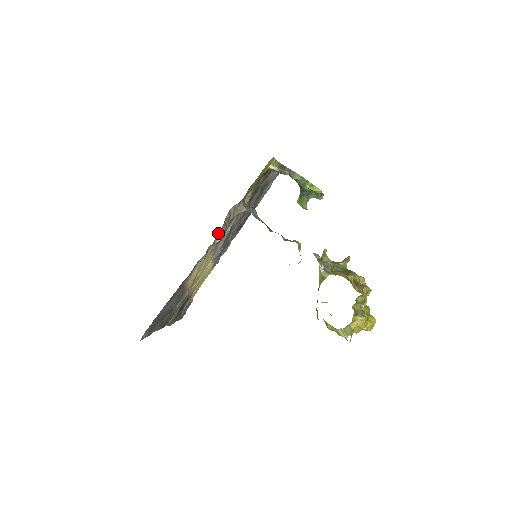
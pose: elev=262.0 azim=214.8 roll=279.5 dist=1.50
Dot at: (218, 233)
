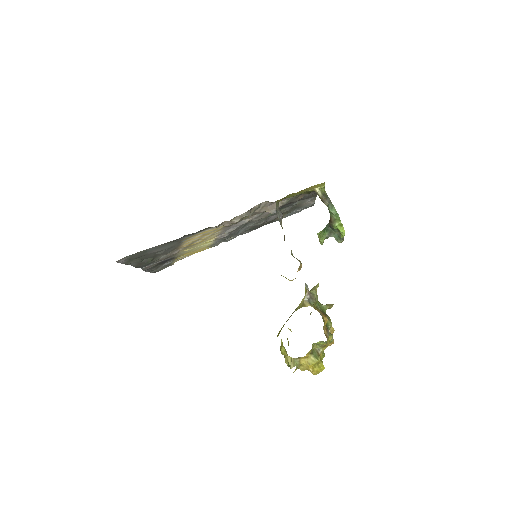
Dot at: (241, 214)
